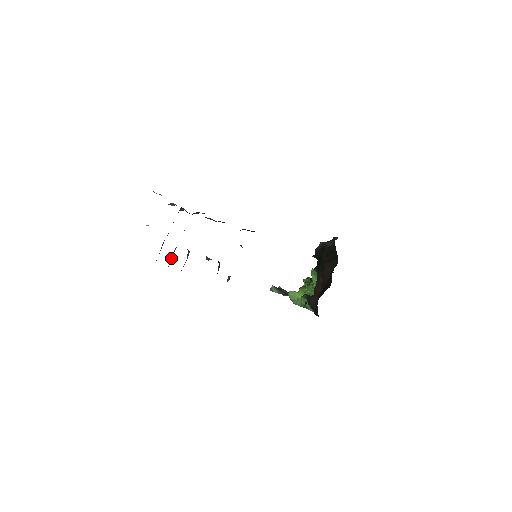
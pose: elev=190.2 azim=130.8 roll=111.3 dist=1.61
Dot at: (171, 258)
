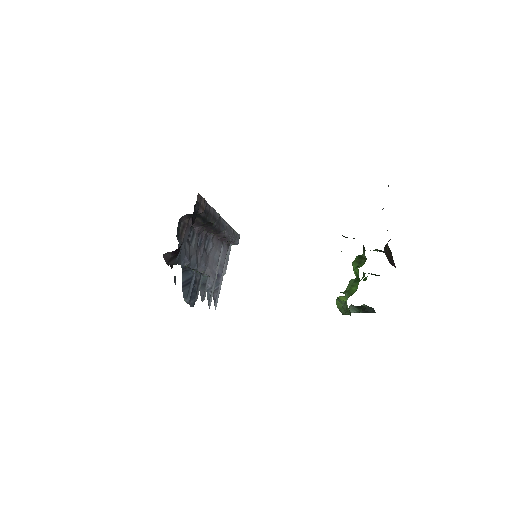
Dot at: (207, 292)
